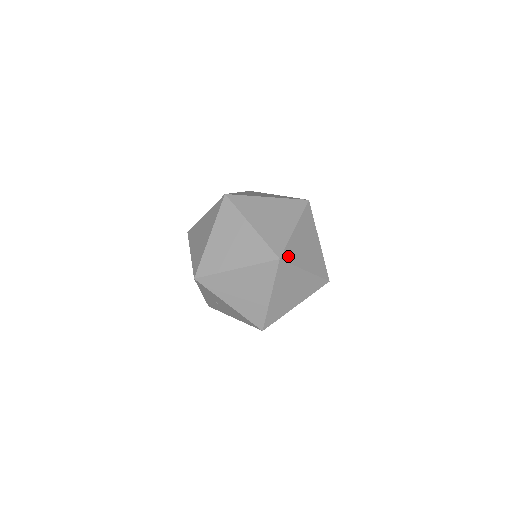
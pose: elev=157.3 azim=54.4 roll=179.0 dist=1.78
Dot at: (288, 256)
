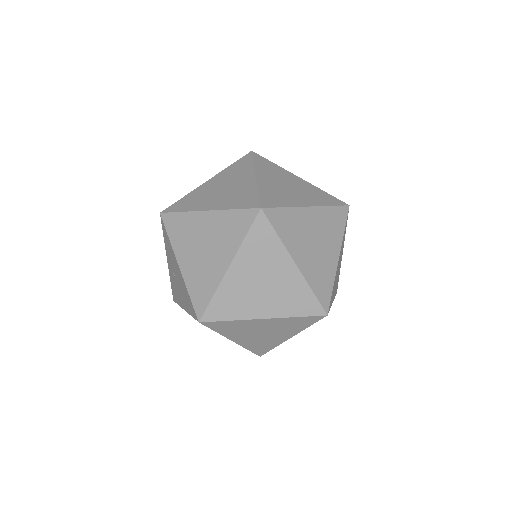
Dot at: (277, 219)
